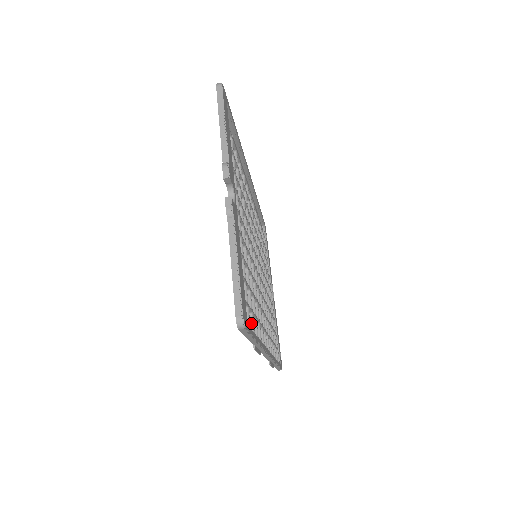
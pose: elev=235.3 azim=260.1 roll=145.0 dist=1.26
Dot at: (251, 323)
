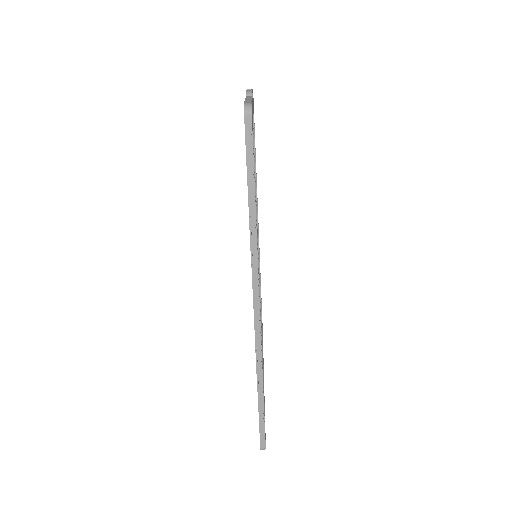
Dot at: occluded
